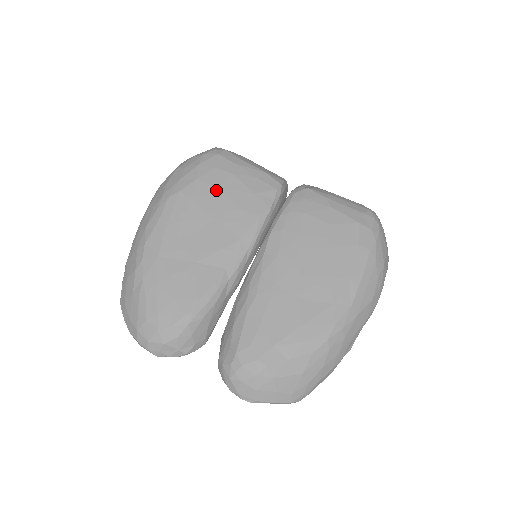
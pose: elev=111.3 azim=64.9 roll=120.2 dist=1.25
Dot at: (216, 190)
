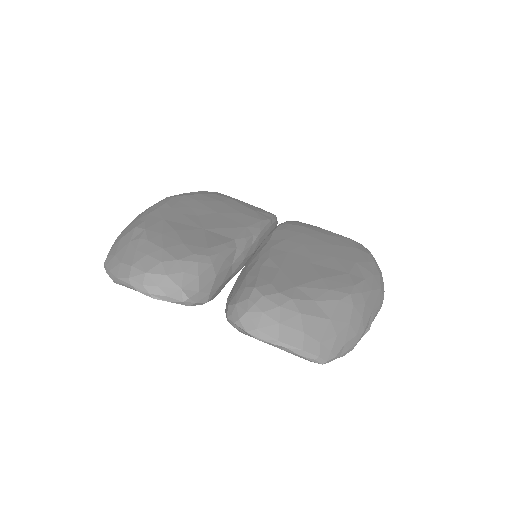
Dot at: (219, 201)
